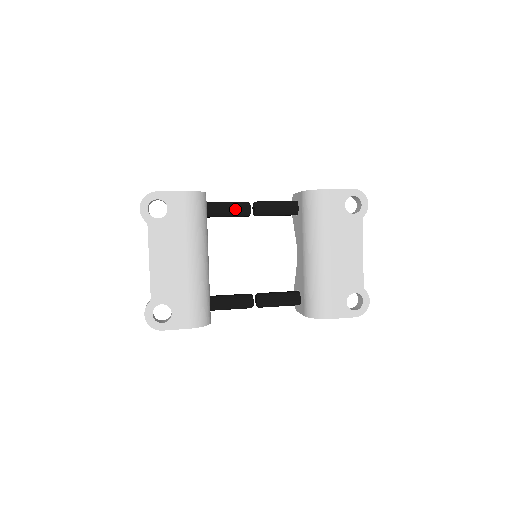
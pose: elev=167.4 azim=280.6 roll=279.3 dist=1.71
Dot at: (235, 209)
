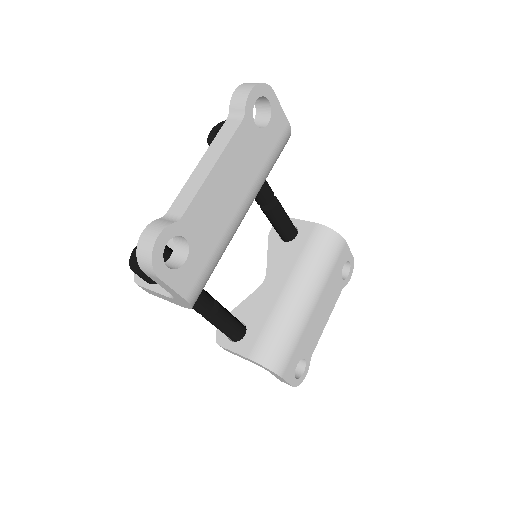
Dot at: (266, 187)
